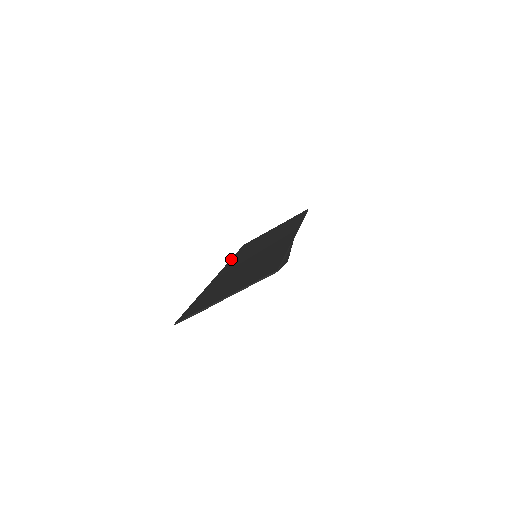
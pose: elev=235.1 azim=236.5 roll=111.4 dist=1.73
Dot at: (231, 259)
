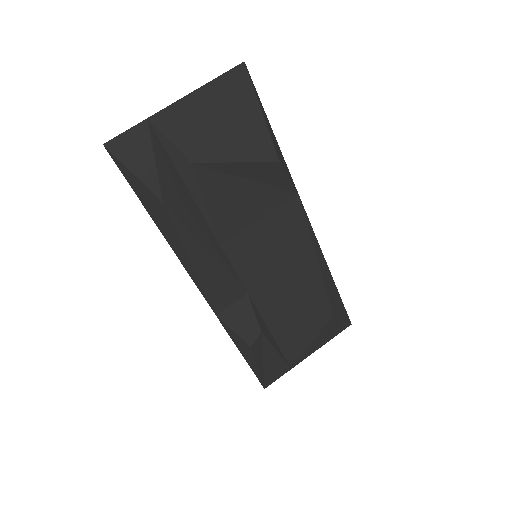
Dot at: occluded
